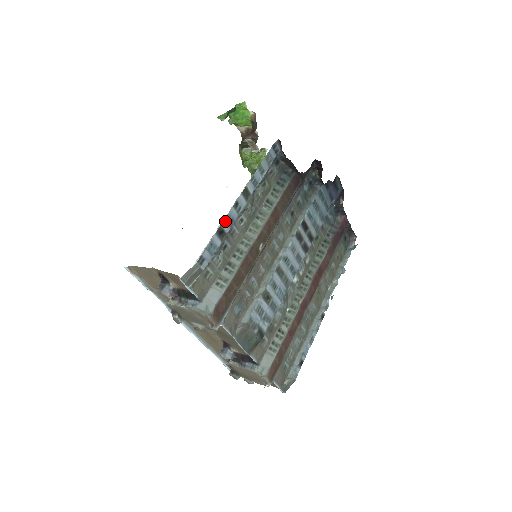
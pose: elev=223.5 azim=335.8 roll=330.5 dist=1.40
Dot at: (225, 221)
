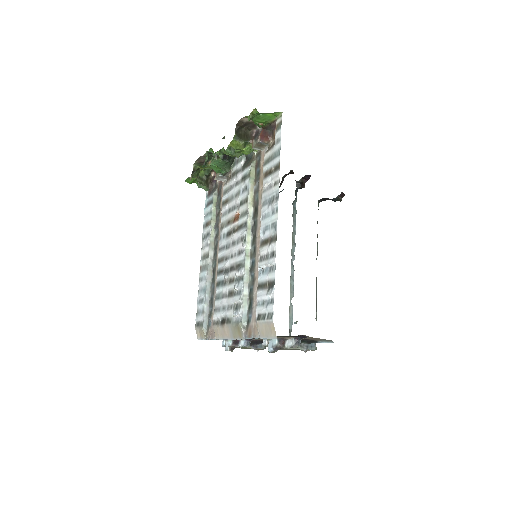
Dot at: occluded
